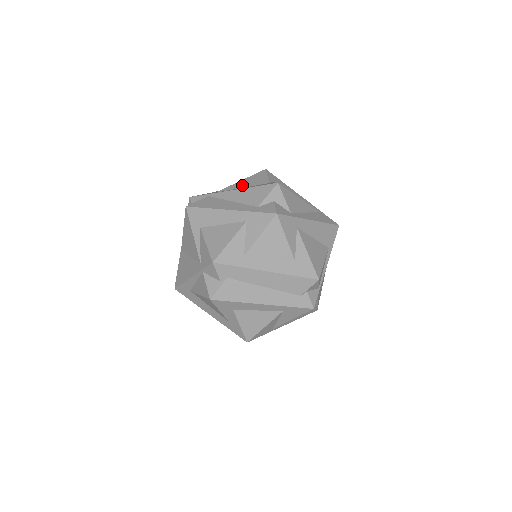
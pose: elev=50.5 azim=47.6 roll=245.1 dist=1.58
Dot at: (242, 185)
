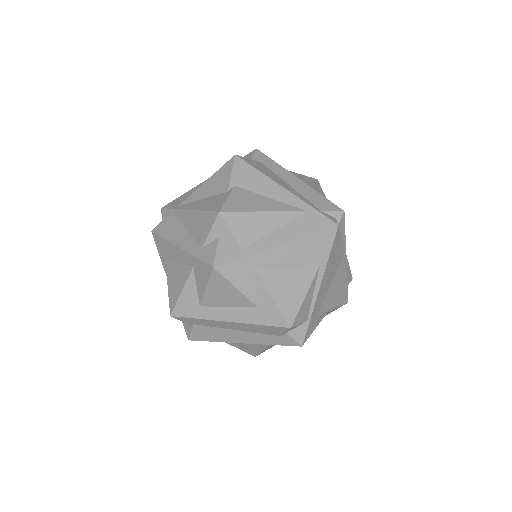
Dot at: (203, 193)
